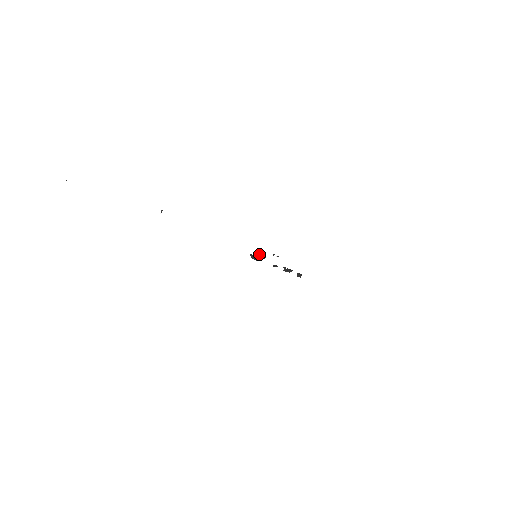
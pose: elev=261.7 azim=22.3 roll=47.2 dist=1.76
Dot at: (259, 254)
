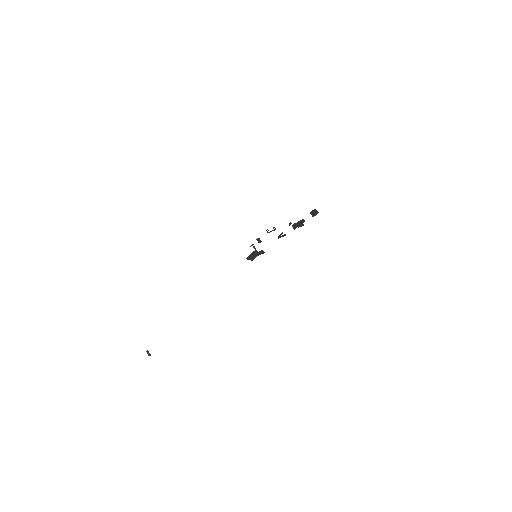
Dot at: occluded
